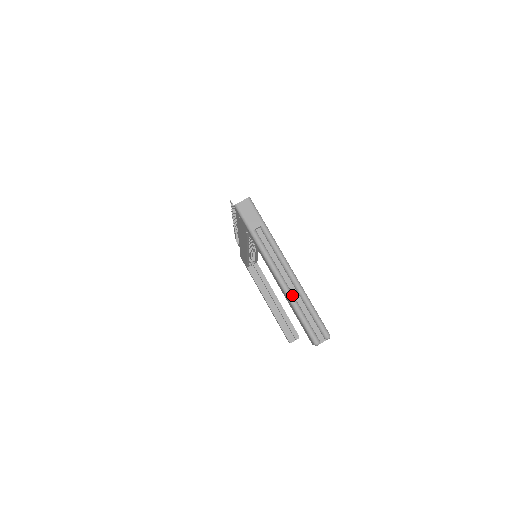
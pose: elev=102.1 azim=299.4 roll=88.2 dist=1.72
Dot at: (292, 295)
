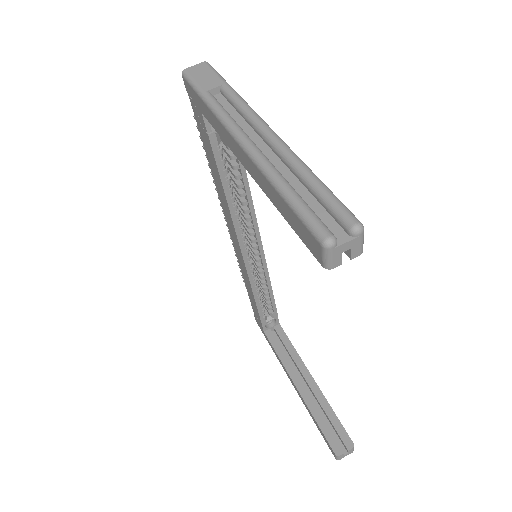
Dot at: (270, 163)
